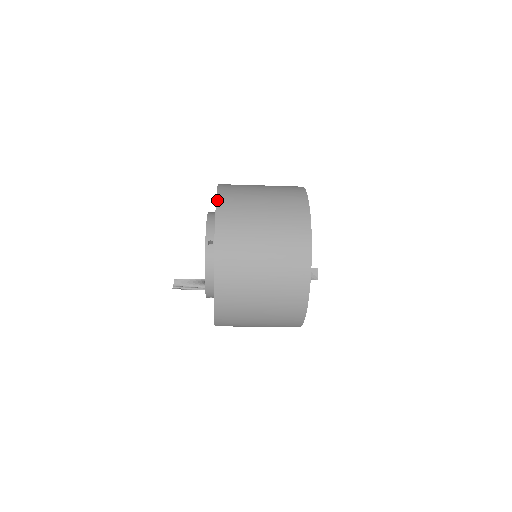
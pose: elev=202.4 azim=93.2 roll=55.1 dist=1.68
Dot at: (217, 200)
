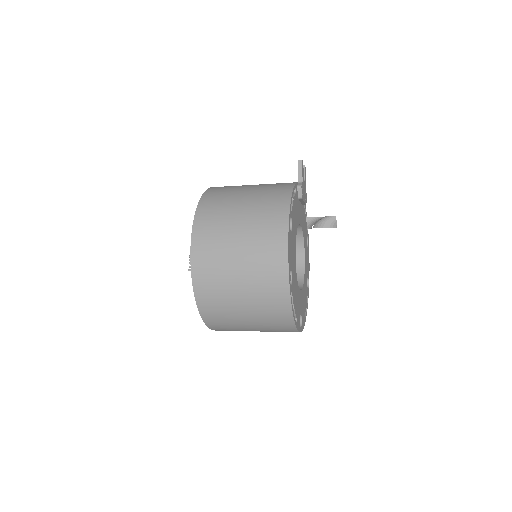
Dot at: (192, 271)
